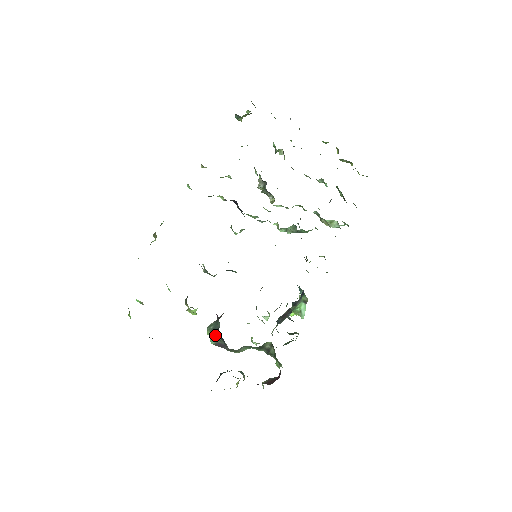
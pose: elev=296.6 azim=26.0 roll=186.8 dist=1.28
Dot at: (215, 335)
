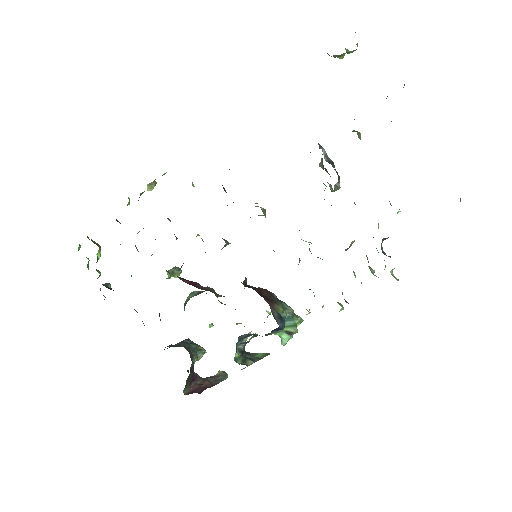
Dot at: (184, 308)
